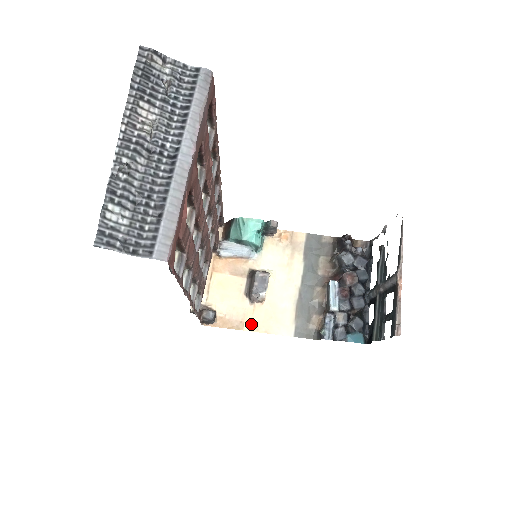
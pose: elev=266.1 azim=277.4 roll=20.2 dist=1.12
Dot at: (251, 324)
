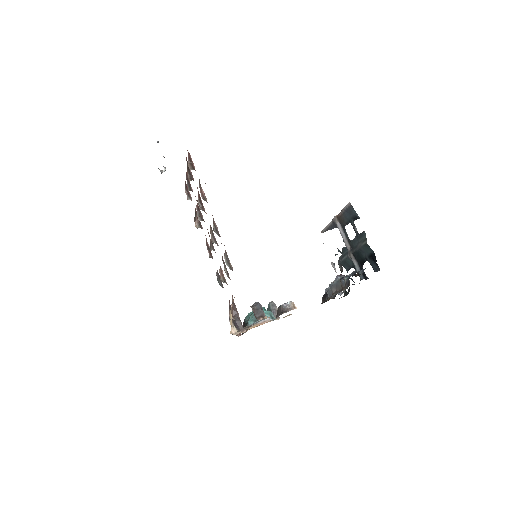
Dot at: occluded
